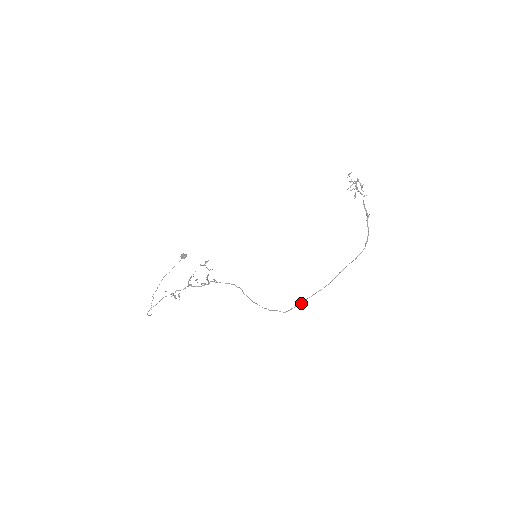
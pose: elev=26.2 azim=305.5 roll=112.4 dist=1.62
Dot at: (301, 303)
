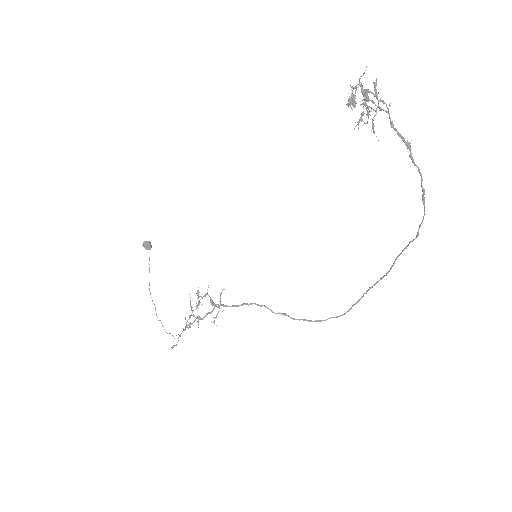
Dot at: (357, 302)
